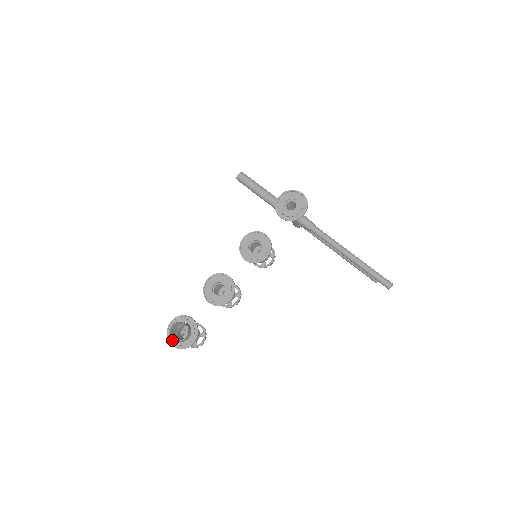
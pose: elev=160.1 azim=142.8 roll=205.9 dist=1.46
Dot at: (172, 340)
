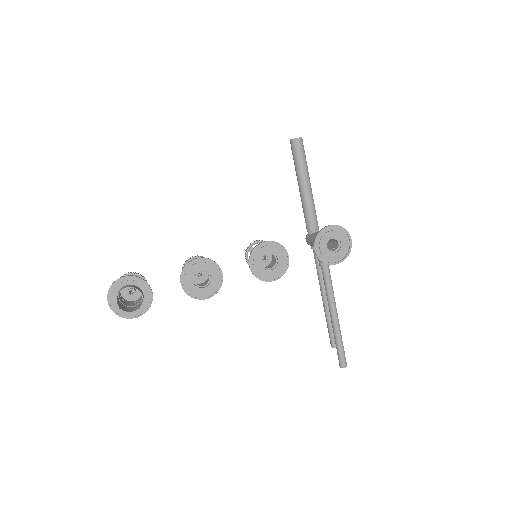
Dot at: (113, 299)
